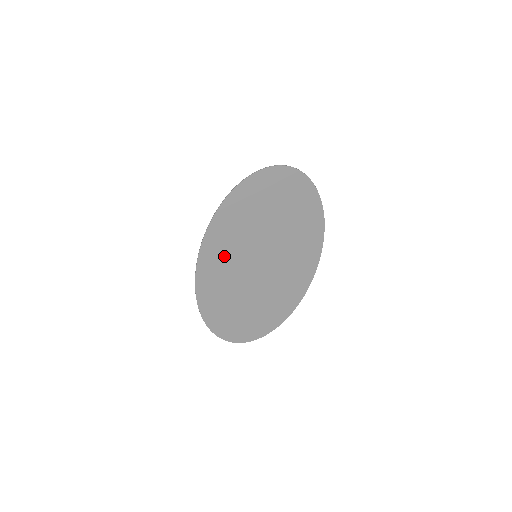
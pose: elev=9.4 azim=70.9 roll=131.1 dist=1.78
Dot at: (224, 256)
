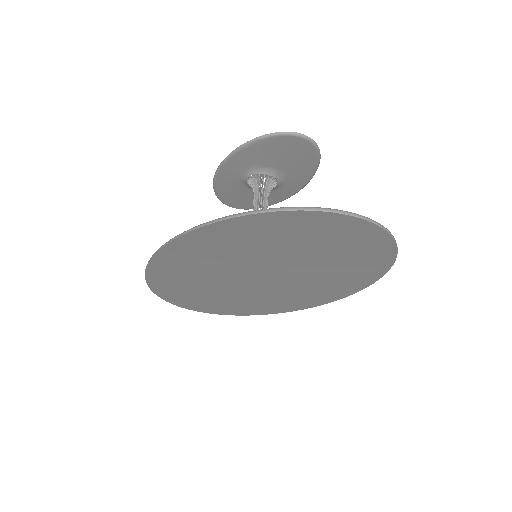
Dot at: (199, 263)
